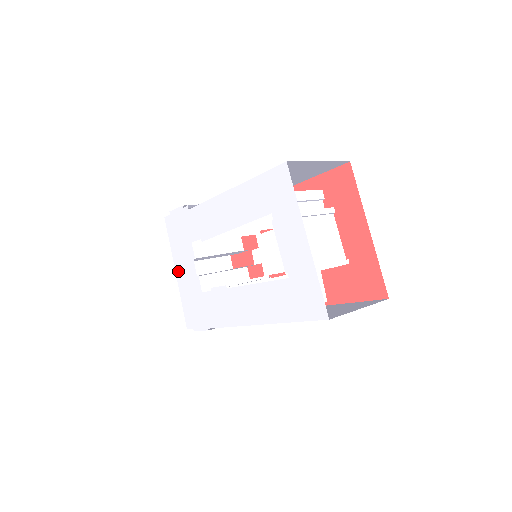
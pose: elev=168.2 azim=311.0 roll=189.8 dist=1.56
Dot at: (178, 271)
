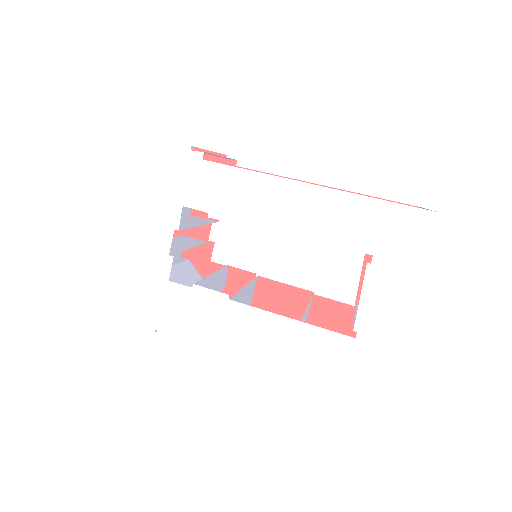
Dot at: (125, 228)
